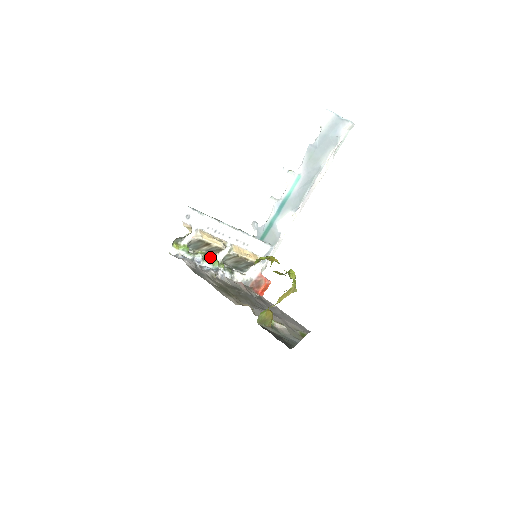
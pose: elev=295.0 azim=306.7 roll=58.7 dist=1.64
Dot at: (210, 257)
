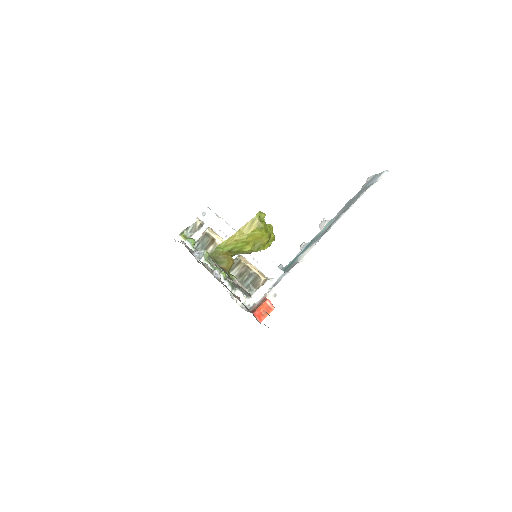
Dot at: occluded
